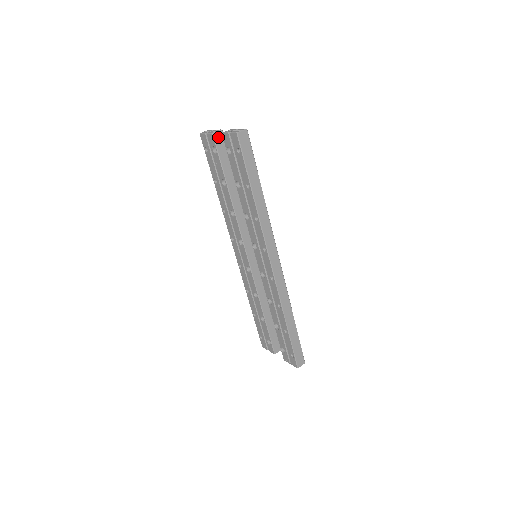
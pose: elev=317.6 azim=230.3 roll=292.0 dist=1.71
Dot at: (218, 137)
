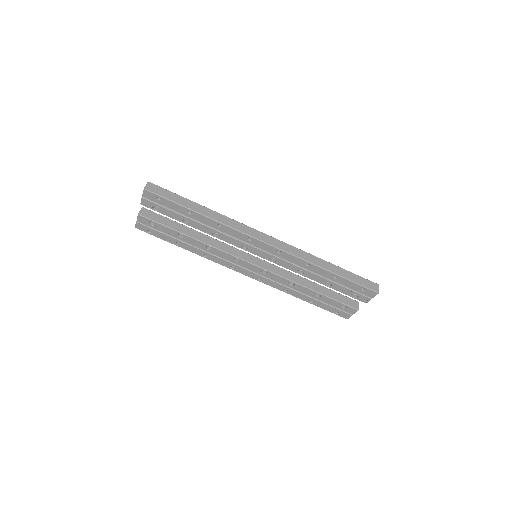
Dot at: (144, 213)
